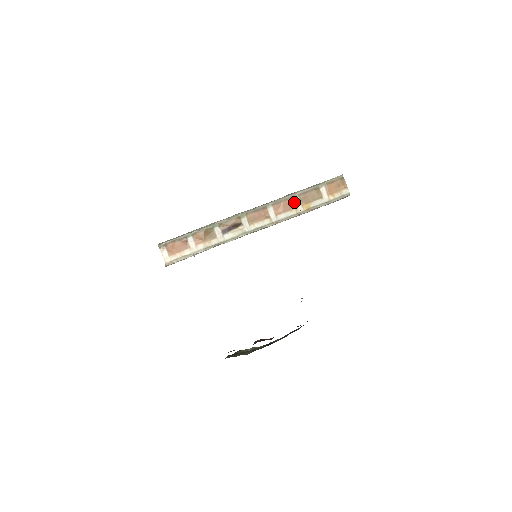
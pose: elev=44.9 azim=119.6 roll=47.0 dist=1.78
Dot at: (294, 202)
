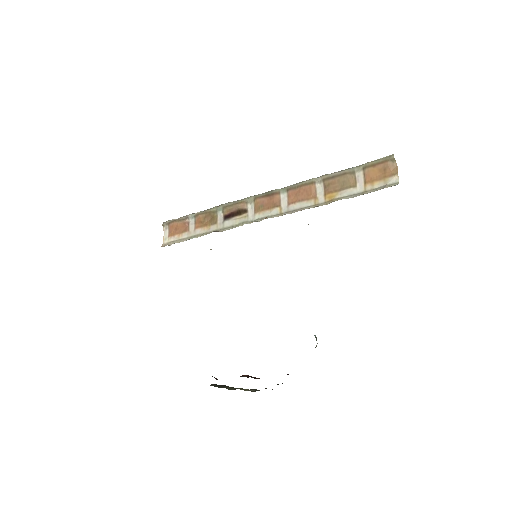
Dot at: (316, 189)
